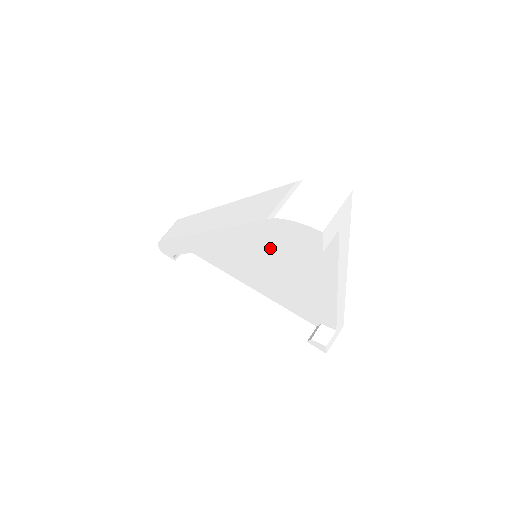
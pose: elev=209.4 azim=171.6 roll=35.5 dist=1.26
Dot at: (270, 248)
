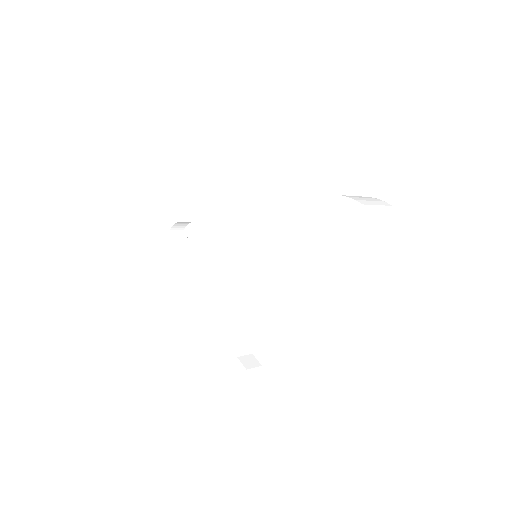
Dot at: (283, 247)
